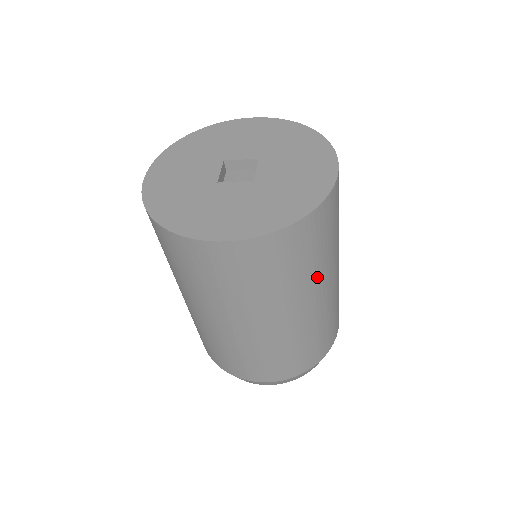
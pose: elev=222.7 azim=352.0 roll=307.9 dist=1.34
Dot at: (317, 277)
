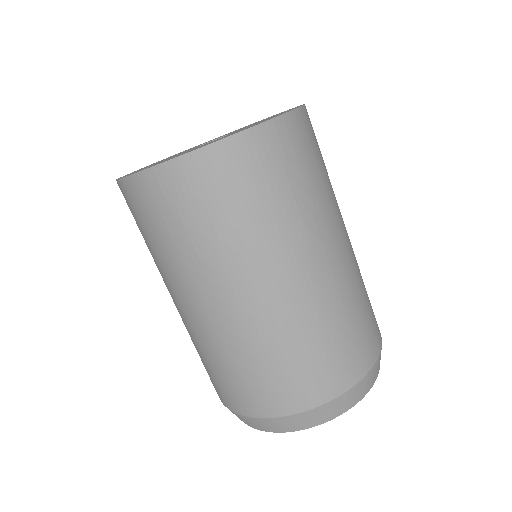
Dot at: (307, 222)
